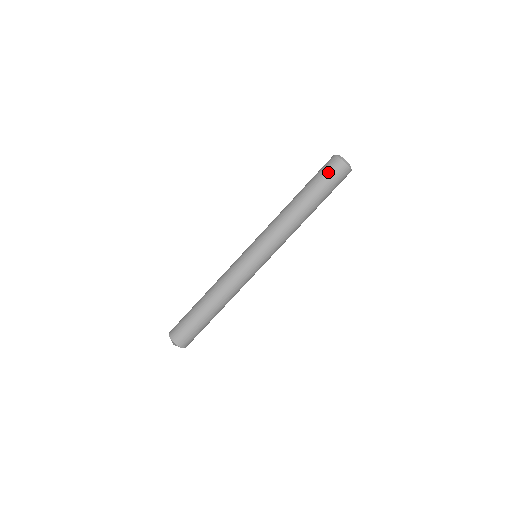
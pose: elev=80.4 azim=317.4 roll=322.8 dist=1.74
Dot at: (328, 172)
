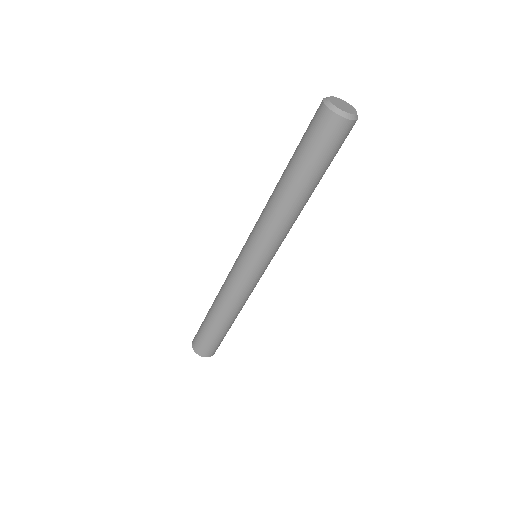
Dot at: (314, 134)
